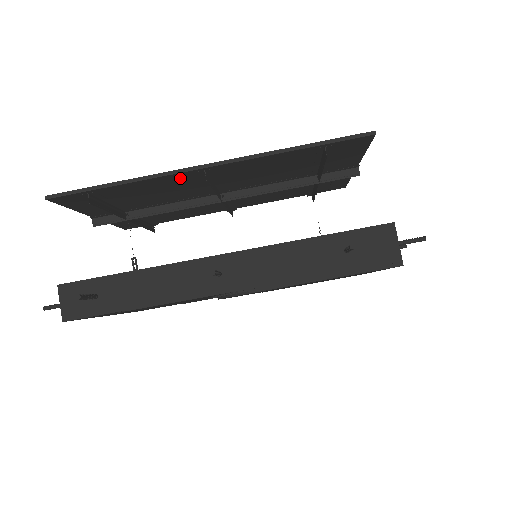
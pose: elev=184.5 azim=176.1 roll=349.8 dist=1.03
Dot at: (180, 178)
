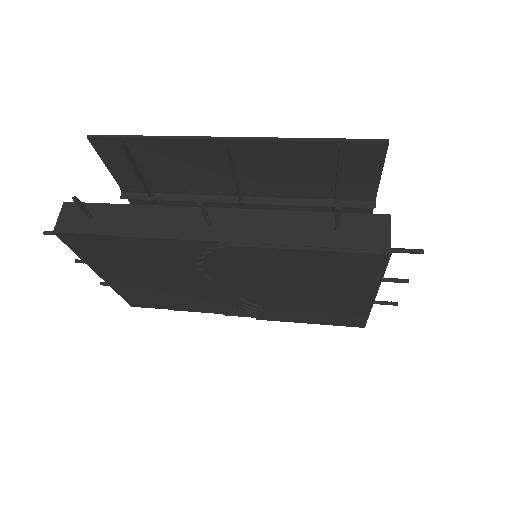
Dot at: (205, 150)
